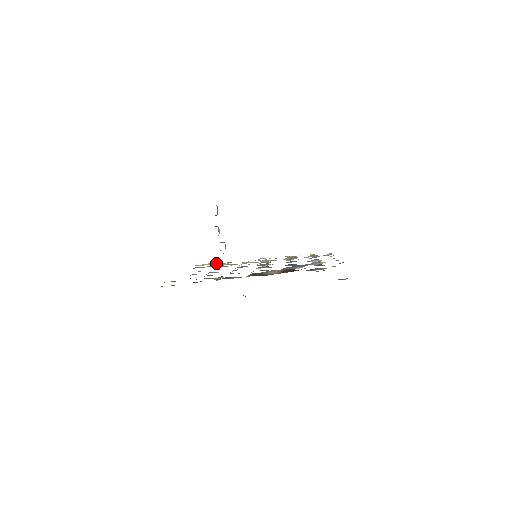
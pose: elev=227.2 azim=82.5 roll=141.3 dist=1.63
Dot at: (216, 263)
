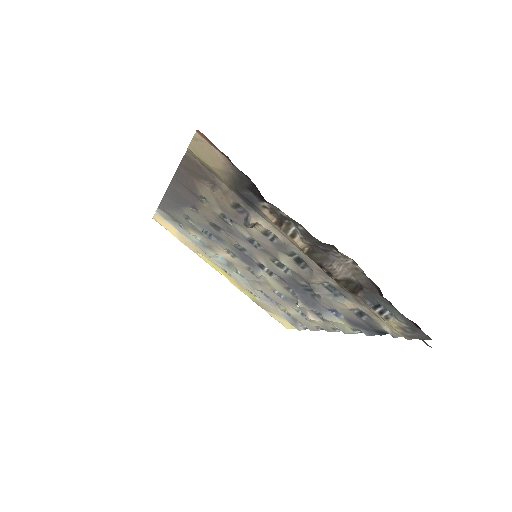
Dot at: (178, 232)
